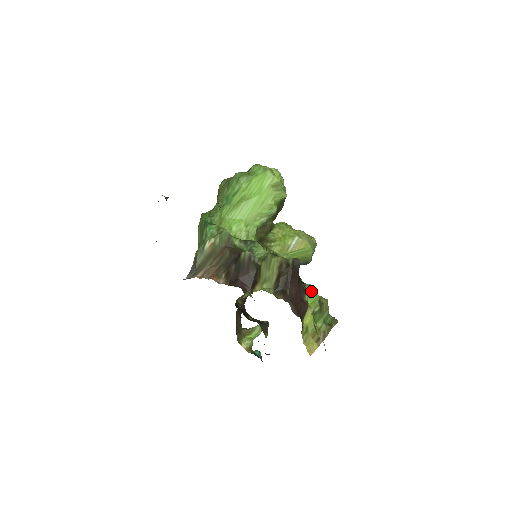
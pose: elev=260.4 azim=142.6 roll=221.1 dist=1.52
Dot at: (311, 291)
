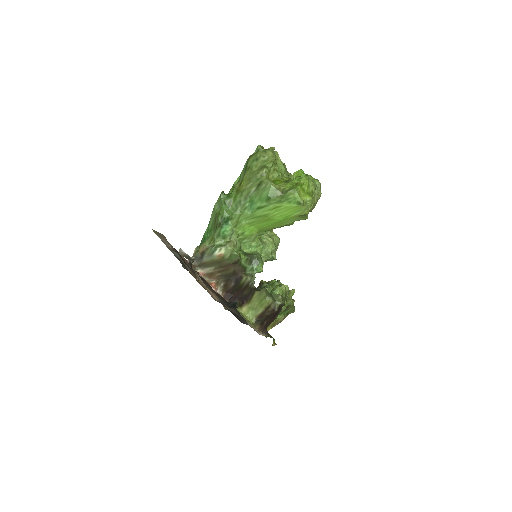
Dot at: occluded
